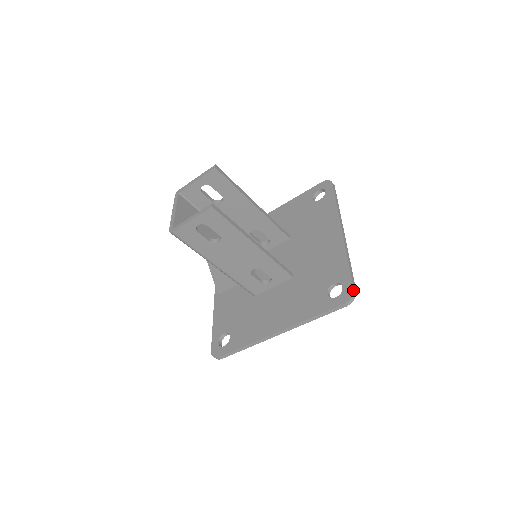
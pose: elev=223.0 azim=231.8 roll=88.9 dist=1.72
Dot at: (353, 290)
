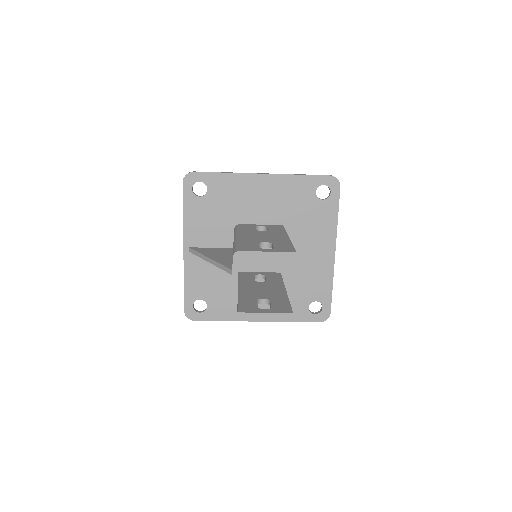
Dot at: occluded
